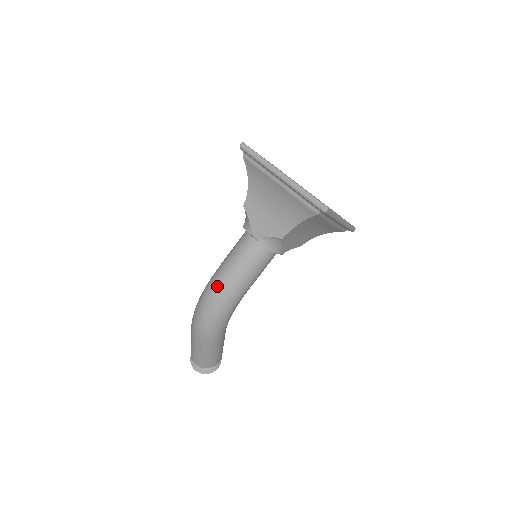
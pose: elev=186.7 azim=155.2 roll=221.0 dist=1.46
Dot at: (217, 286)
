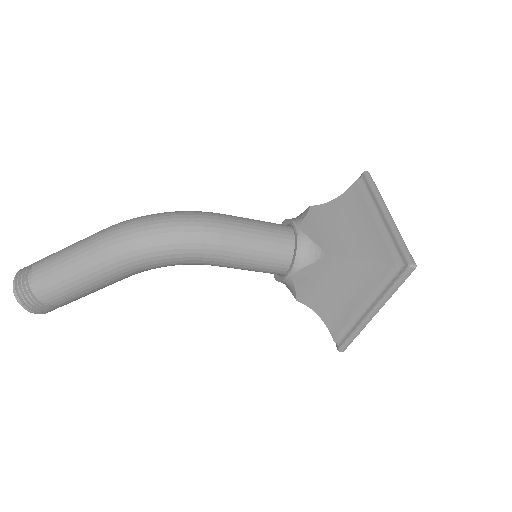
Dot at: (212, 218)
